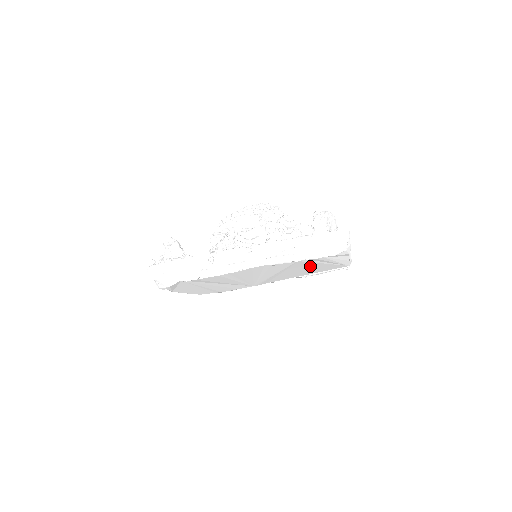
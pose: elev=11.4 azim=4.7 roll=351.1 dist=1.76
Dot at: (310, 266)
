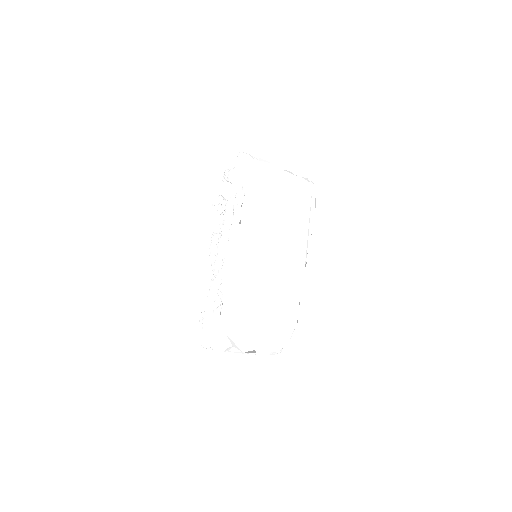
Dot at: (275, 205)
